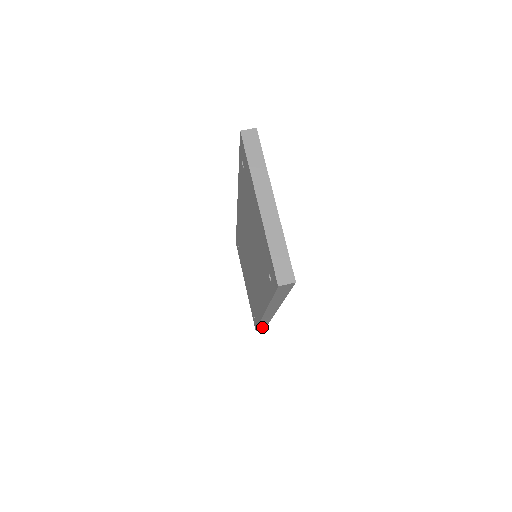
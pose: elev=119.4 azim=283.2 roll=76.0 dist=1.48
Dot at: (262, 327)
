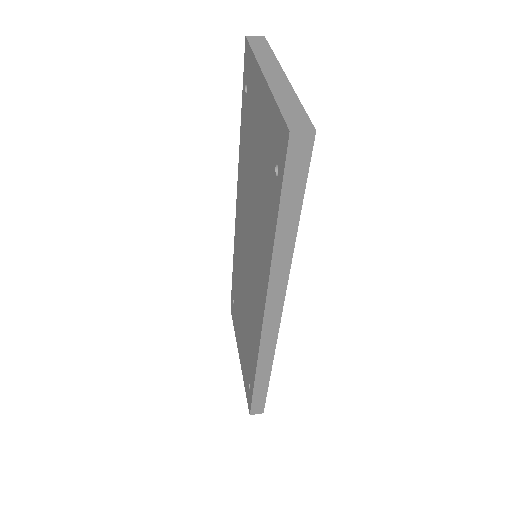
Dot at: (259, 400)
